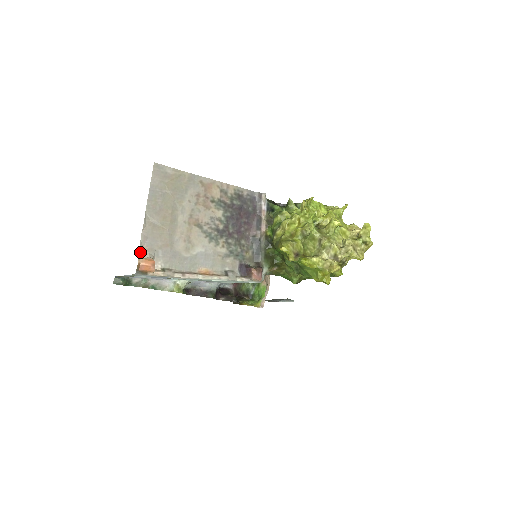
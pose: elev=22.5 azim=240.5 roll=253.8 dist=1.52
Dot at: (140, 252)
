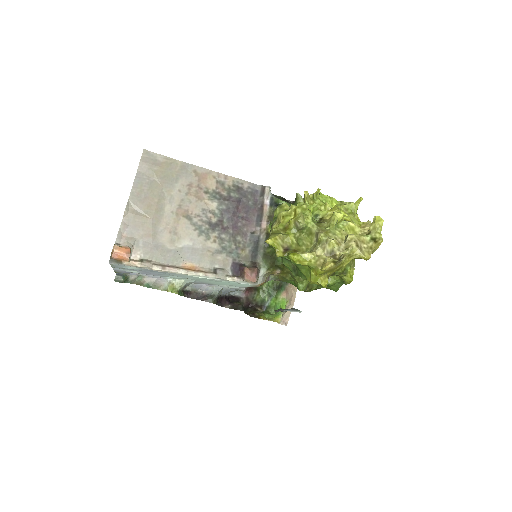
Dot at: (118, 240)
